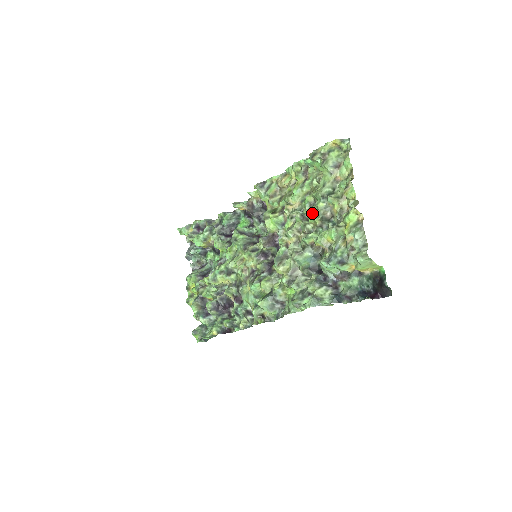
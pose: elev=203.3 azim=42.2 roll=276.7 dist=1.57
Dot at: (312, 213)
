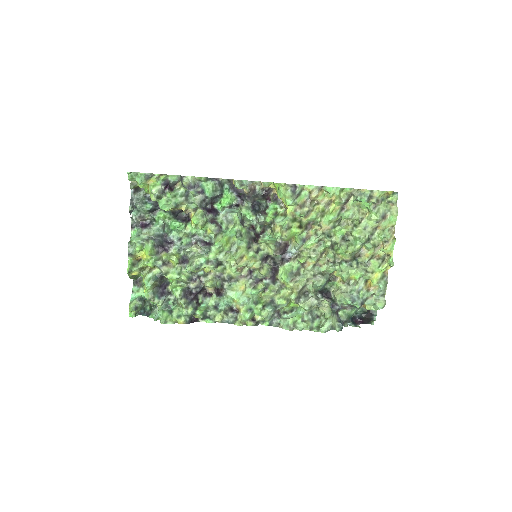
Dot at: (348, 251)
